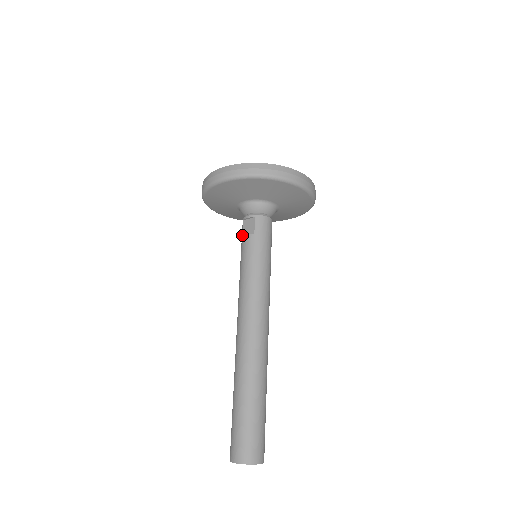
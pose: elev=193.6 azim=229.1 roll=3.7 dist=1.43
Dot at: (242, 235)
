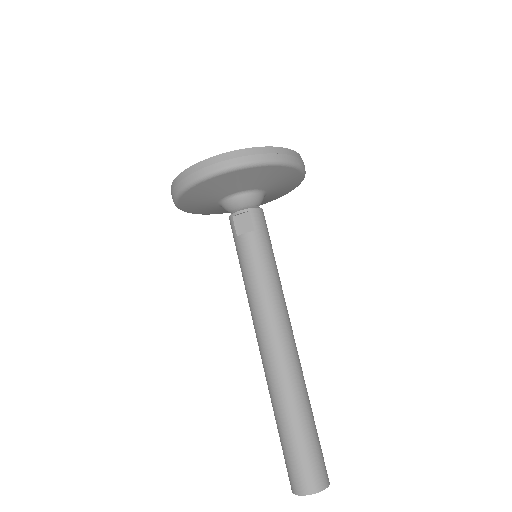
Dot at: (236, 235)
